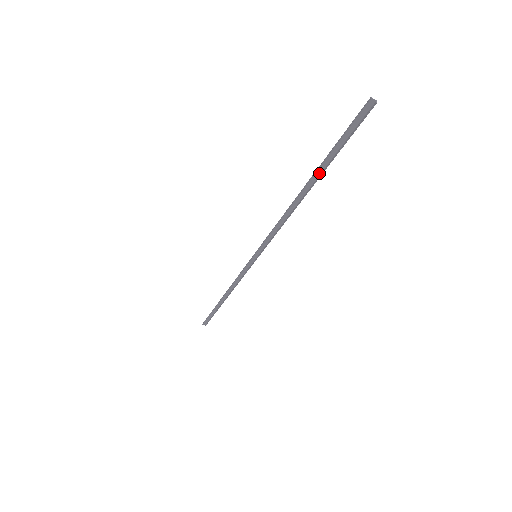
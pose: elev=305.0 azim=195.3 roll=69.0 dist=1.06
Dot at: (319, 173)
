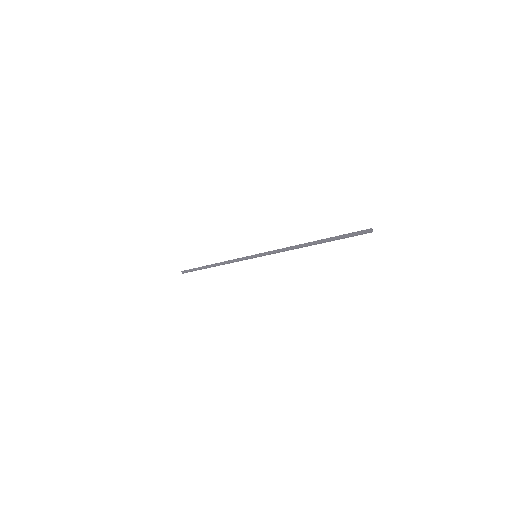
Dot at: (325, 241)
